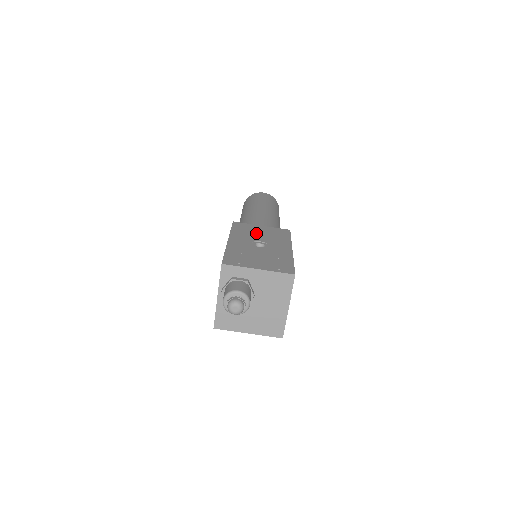
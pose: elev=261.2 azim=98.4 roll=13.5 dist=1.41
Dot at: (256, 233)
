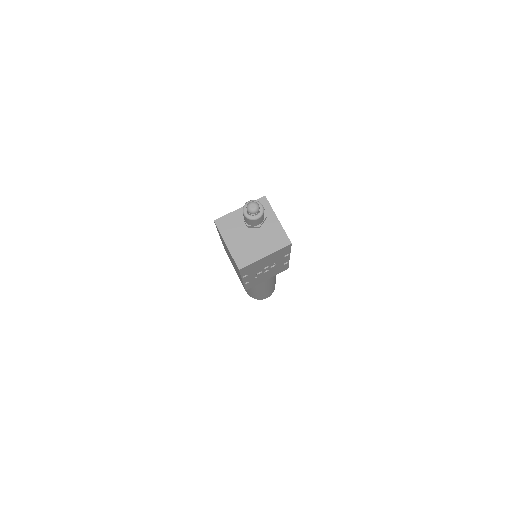
Dot at: occluded
